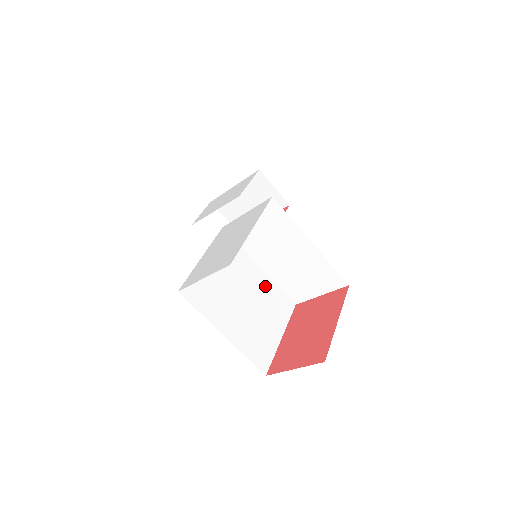
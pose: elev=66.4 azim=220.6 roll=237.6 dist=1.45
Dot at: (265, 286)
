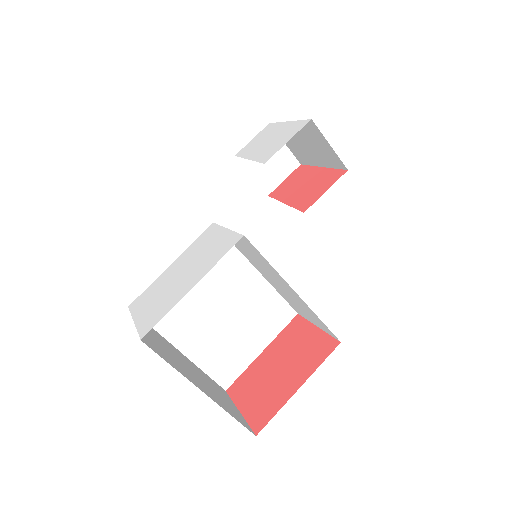
Dot at: (257, 293)
